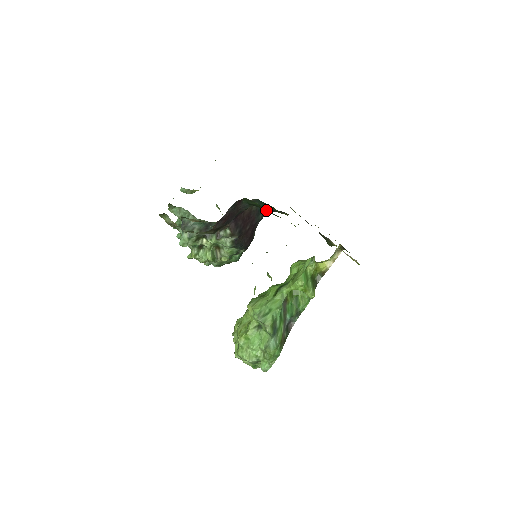
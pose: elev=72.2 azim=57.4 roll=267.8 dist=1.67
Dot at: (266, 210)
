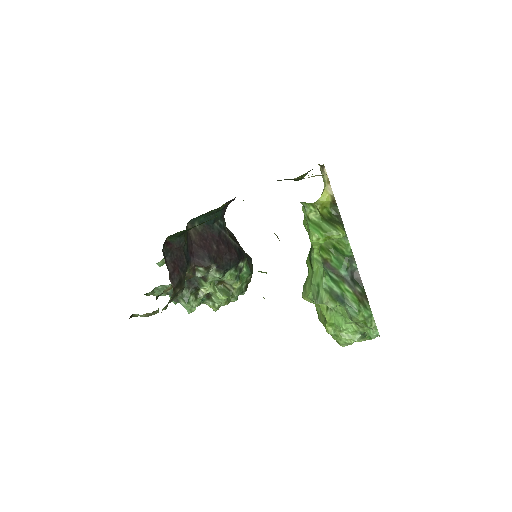
Dot at: (193, 227)
